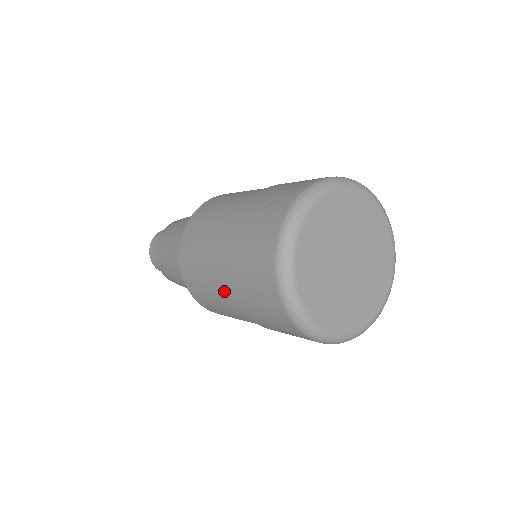
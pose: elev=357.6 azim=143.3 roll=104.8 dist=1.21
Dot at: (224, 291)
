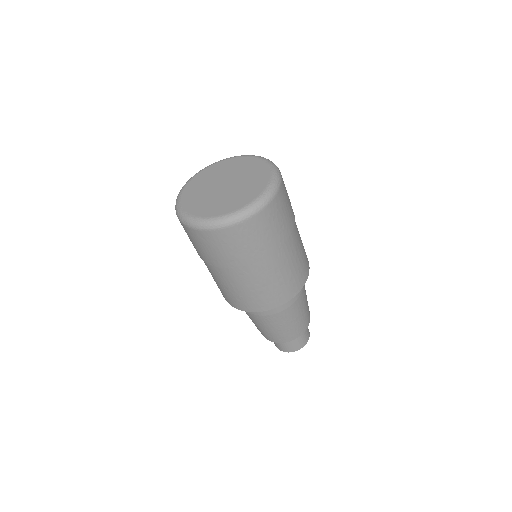
Dot at: (225, 276)
